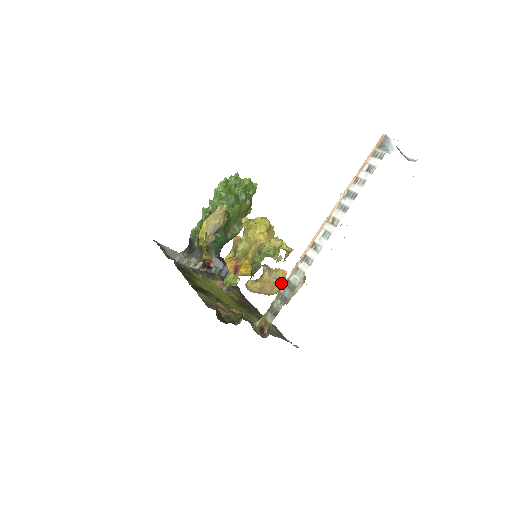
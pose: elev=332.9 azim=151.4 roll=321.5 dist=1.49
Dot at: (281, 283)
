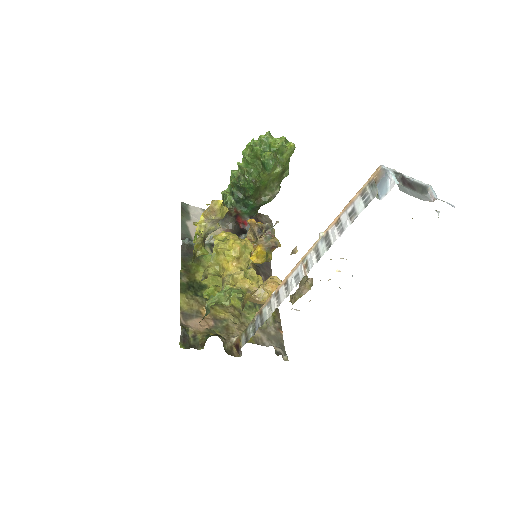
Dot at: occluded
